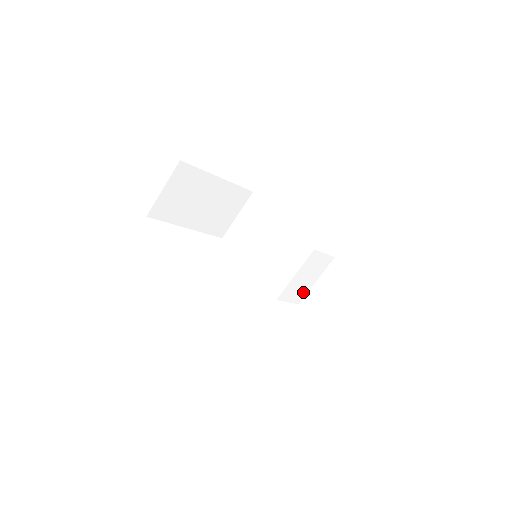
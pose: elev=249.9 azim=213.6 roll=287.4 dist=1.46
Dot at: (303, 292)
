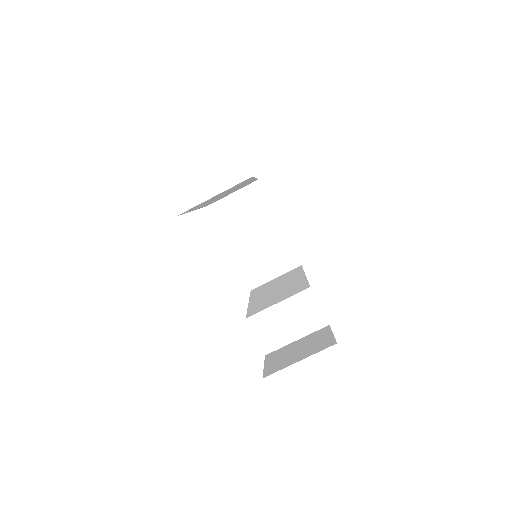
Dot at: (277, 341)
